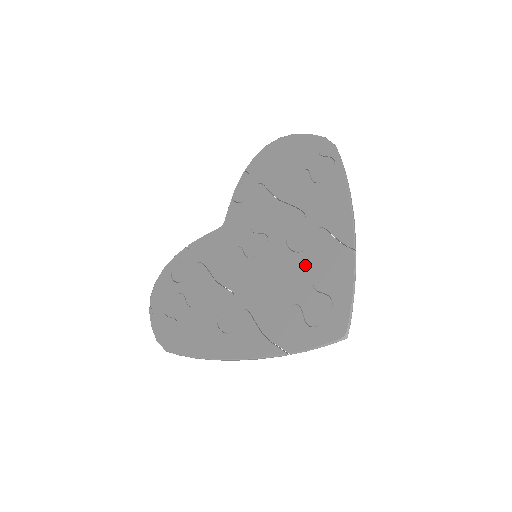
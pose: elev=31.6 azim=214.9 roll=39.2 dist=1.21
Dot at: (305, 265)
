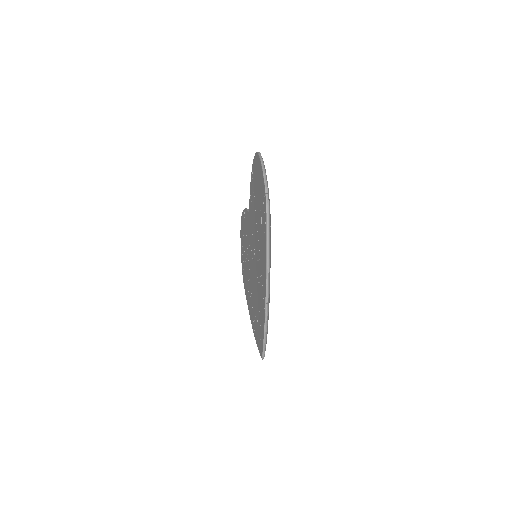
Dot at: (258, 295)
